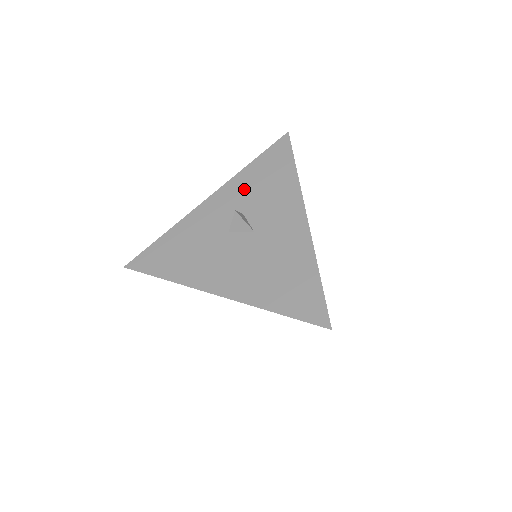
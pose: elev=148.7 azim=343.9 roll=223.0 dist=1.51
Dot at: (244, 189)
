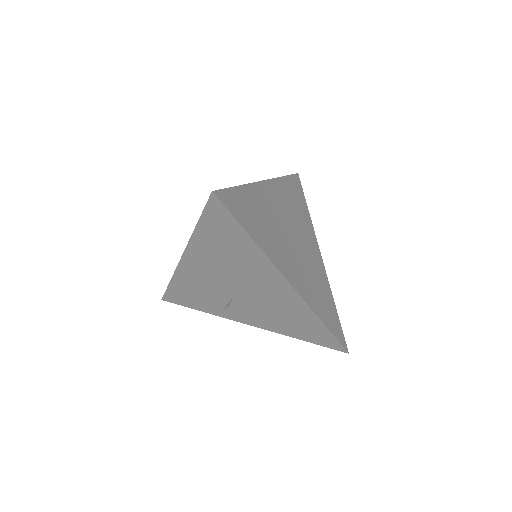
Dot at: occluded
